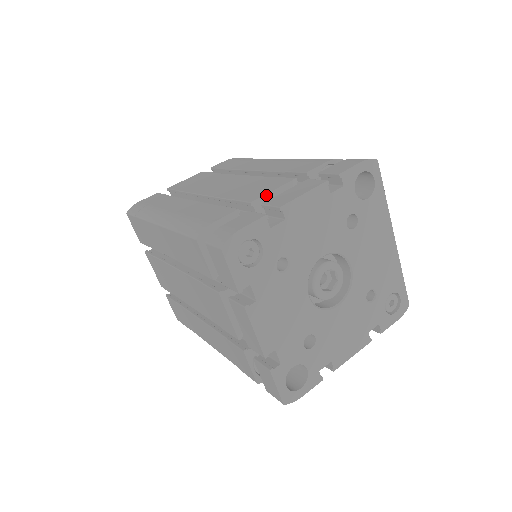
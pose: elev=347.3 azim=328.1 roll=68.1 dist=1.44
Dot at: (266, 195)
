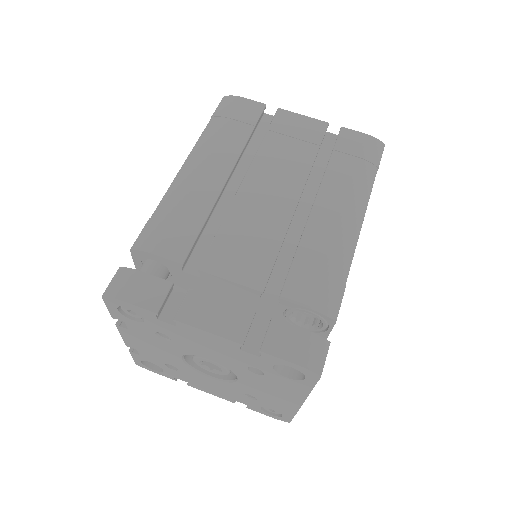
Dot at: (219, 277)
